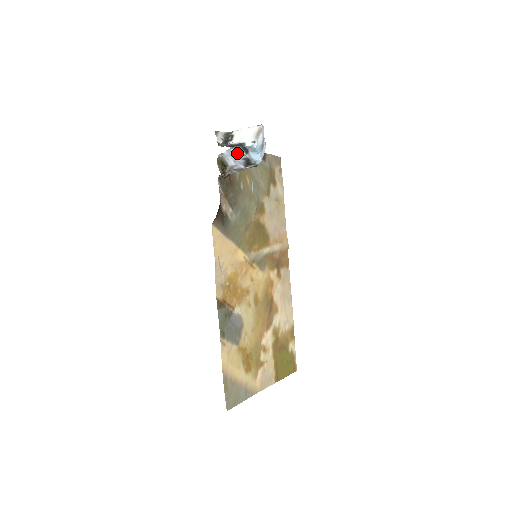
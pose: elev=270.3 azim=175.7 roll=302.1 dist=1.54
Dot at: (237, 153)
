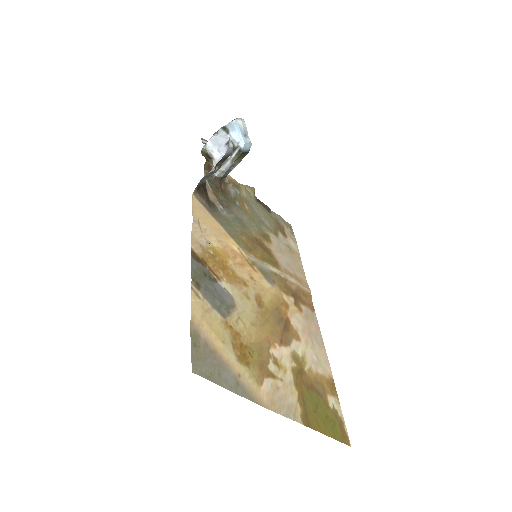
Dot at: (219, 139)
